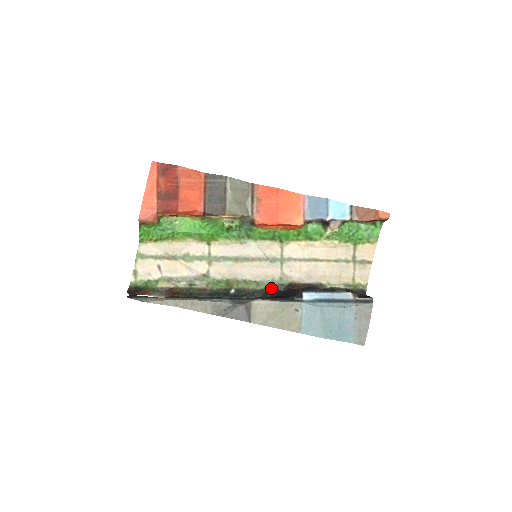
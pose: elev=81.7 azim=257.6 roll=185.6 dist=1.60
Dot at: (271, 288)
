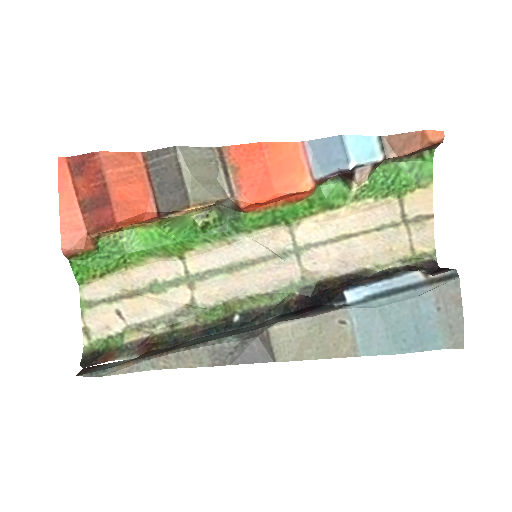
Dot at: (292, 297)
